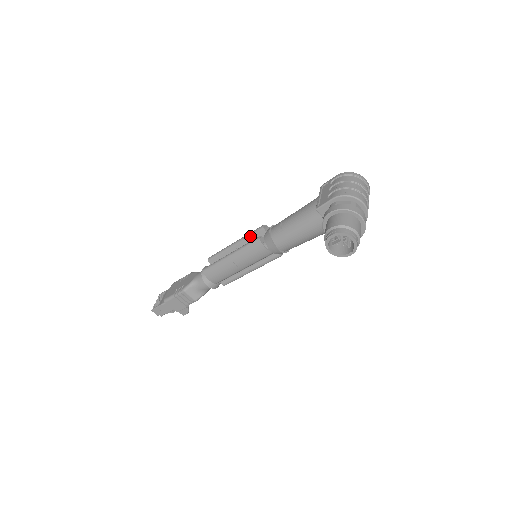
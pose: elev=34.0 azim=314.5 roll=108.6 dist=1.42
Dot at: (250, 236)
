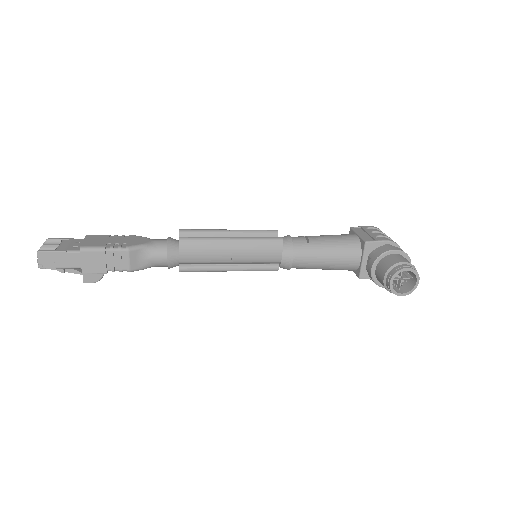
Dot at: (257, 232)
